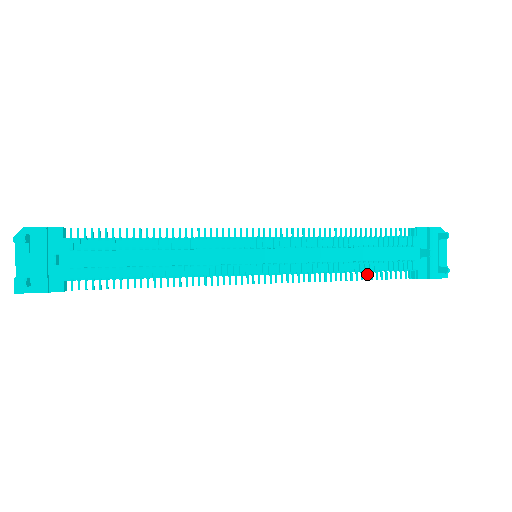
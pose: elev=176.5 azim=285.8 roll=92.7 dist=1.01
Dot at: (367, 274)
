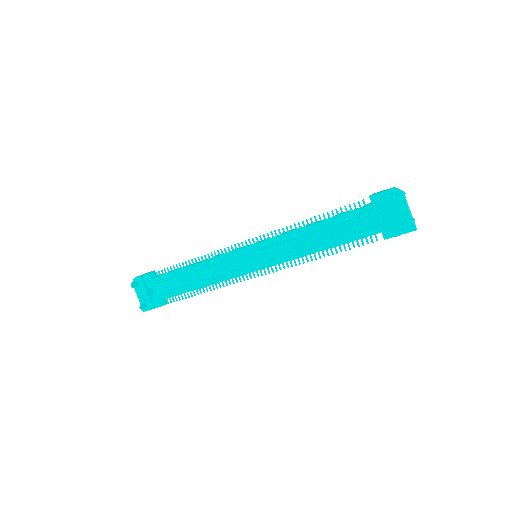
Dot at: (331, 250)
